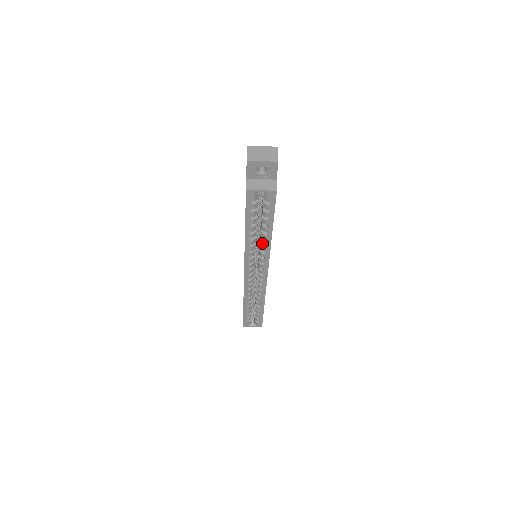
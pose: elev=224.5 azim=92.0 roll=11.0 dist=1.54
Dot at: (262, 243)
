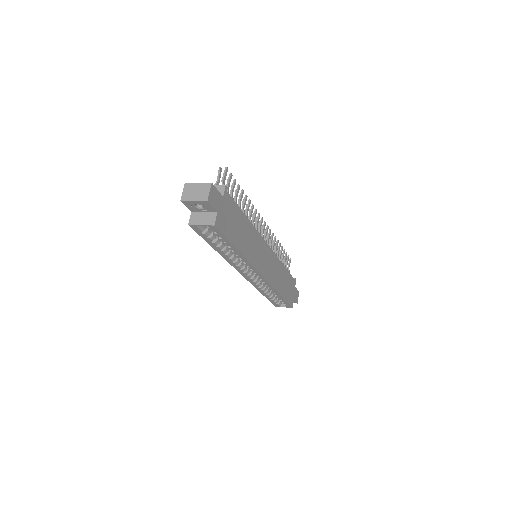
Dot at: occluded
